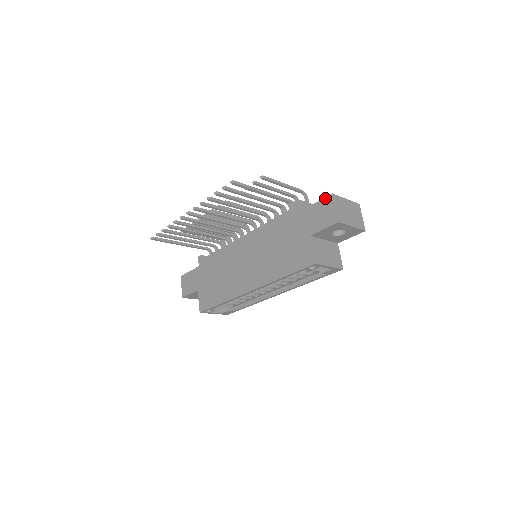
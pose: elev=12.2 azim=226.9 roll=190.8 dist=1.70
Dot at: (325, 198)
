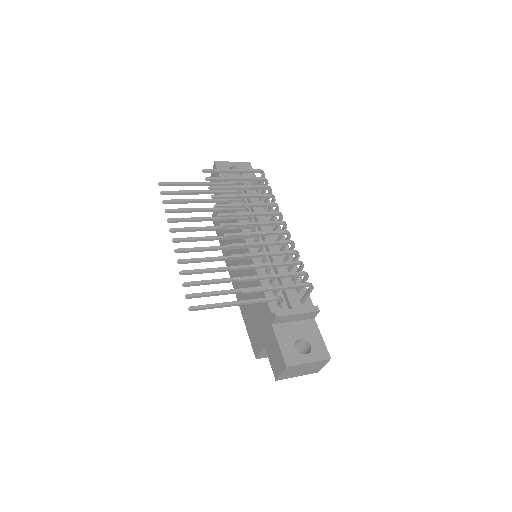
Dot at: (282, 358)
